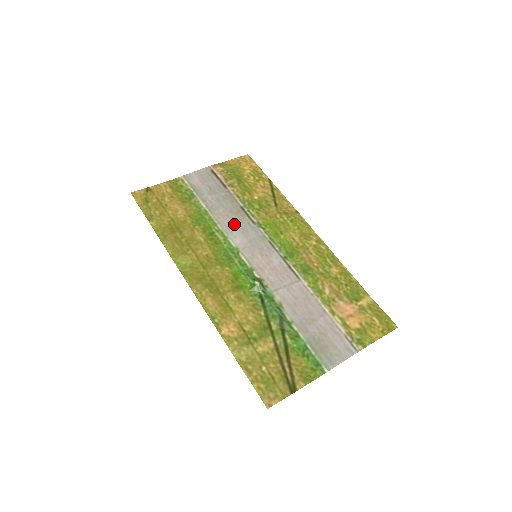
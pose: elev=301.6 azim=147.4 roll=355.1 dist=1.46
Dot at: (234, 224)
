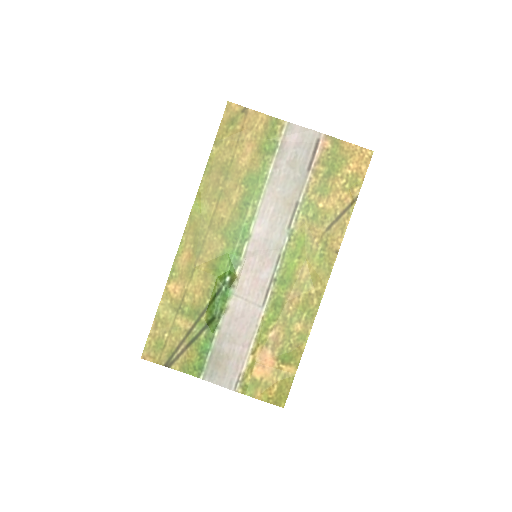
Dot at: (273, 212)
